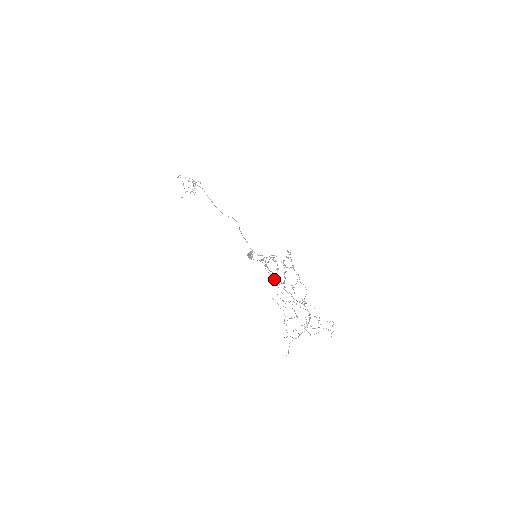
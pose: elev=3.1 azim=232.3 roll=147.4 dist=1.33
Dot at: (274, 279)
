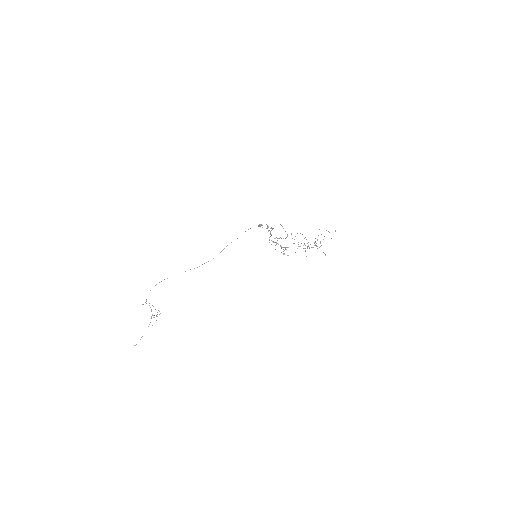
Dot at: (280, 245)
